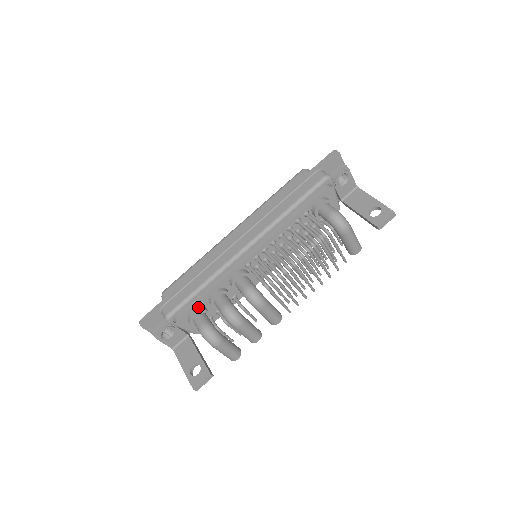
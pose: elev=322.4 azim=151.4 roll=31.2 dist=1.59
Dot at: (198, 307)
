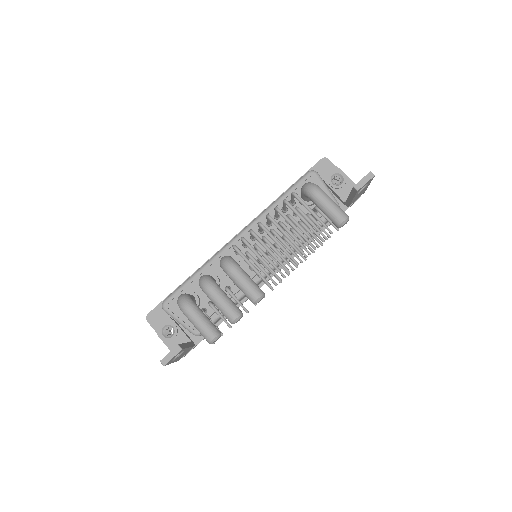
Dot at: (189, 291)
